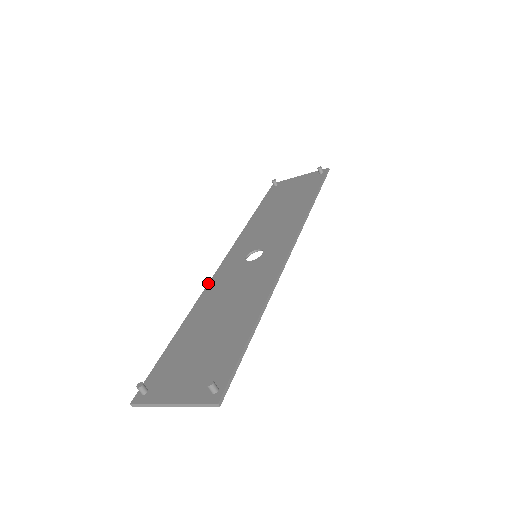
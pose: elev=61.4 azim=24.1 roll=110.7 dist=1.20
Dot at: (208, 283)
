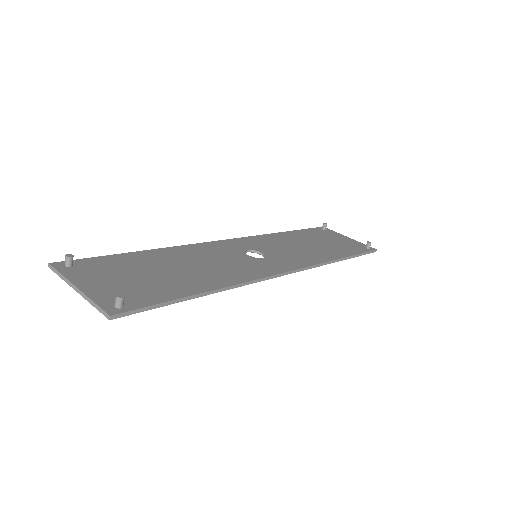
Dot at: occluded
